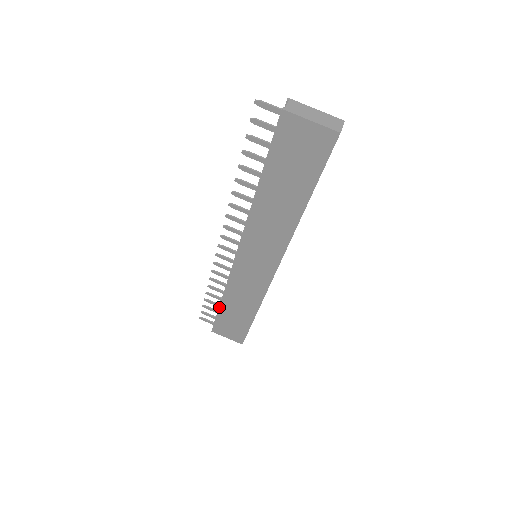
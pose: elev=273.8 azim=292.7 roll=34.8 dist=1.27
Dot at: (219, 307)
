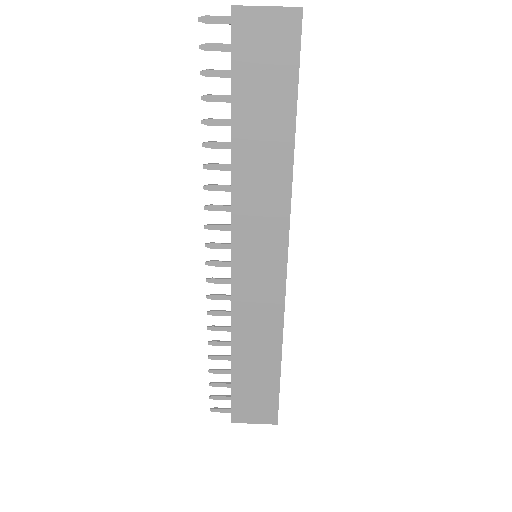
Dot at: (231, 369)
